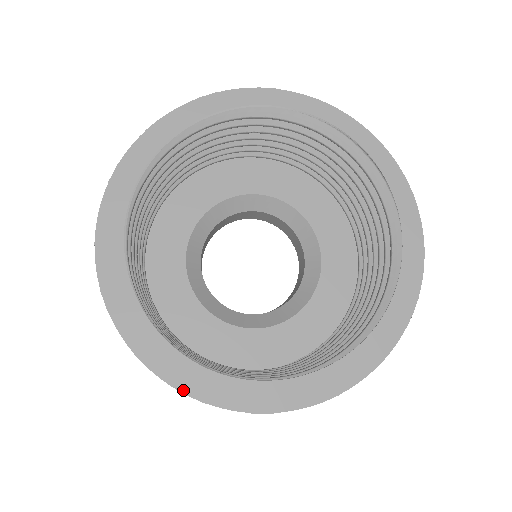
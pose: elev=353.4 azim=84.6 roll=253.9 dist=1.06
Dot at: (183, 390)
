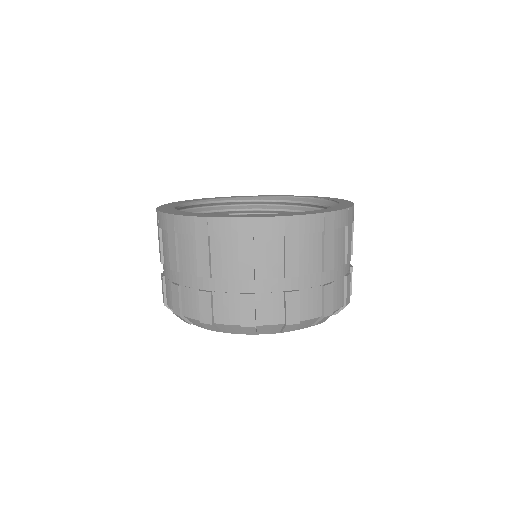
Dot at: (194, 216)
